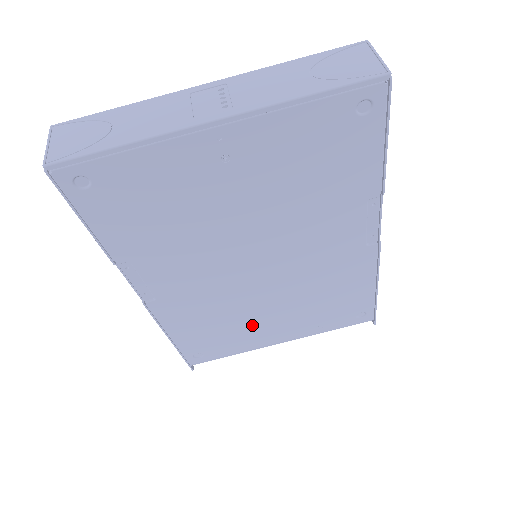
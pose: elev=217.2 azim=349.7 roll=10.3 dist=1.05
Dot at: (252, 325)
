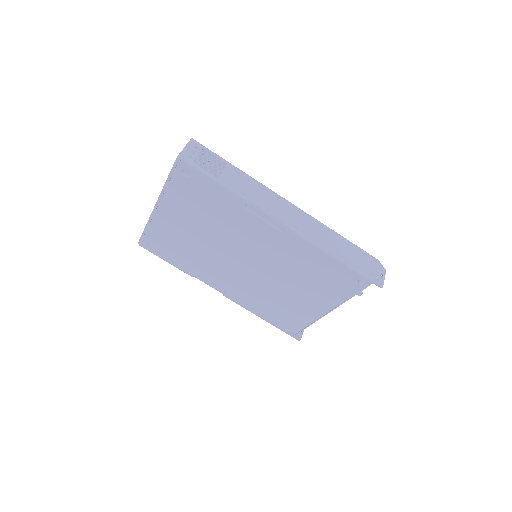
Dot at: (291, 301)
